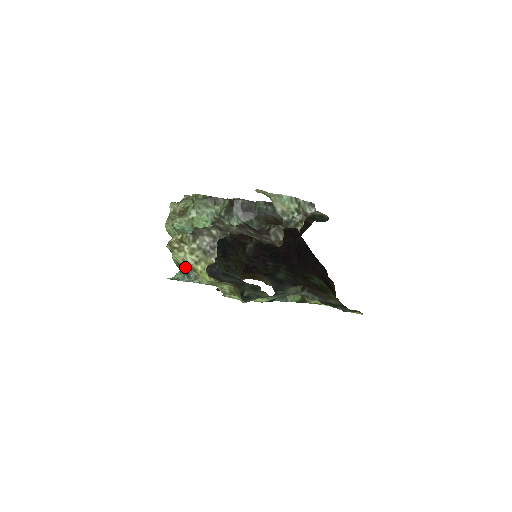
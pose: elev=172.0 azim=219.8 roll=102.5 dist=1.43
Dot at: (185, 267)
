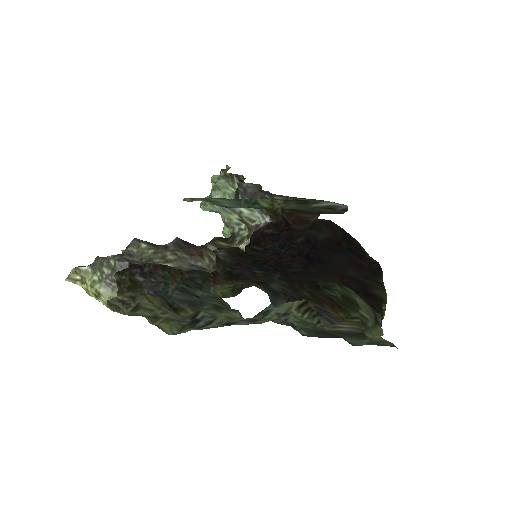
Dot at: occluded
